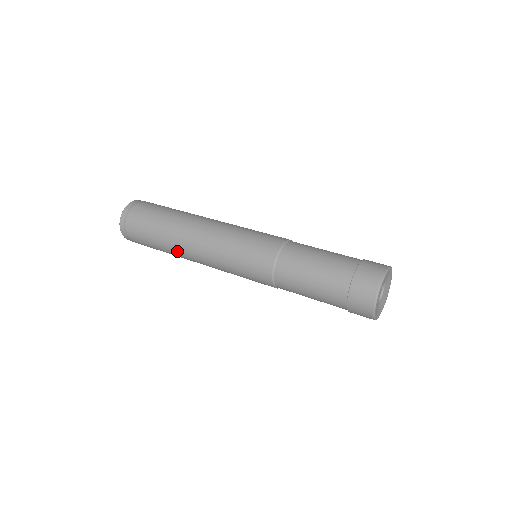
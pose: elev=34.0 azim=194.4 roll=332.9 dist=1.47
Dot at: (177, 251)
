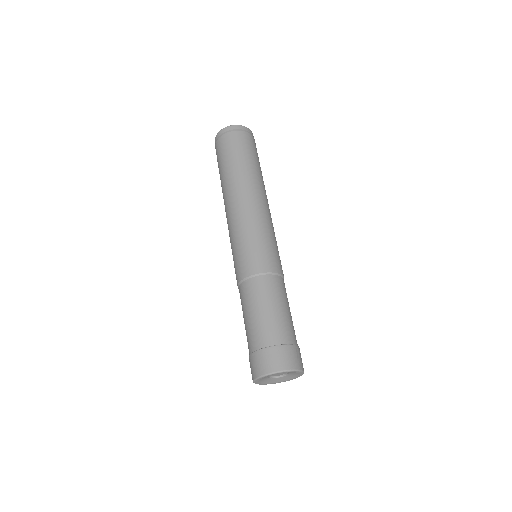
Dot at: (232, 184)
